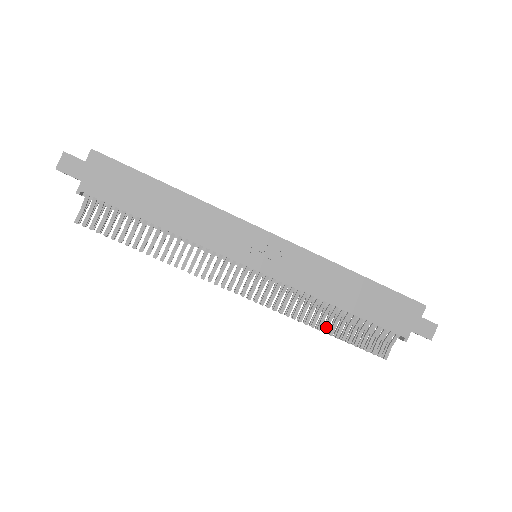
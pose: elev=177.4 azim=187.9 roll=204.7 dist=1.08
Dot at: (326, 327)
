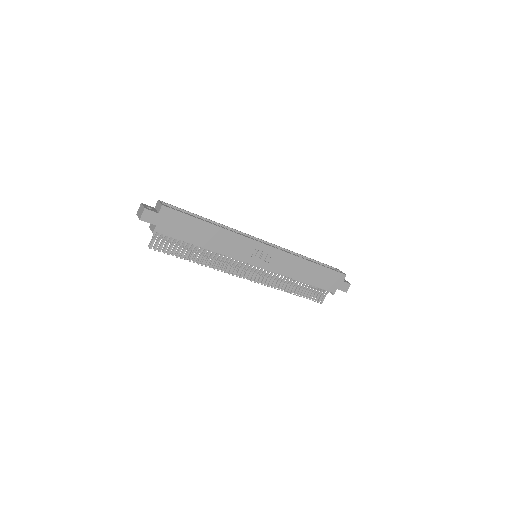
Dot at: (292, 291)
